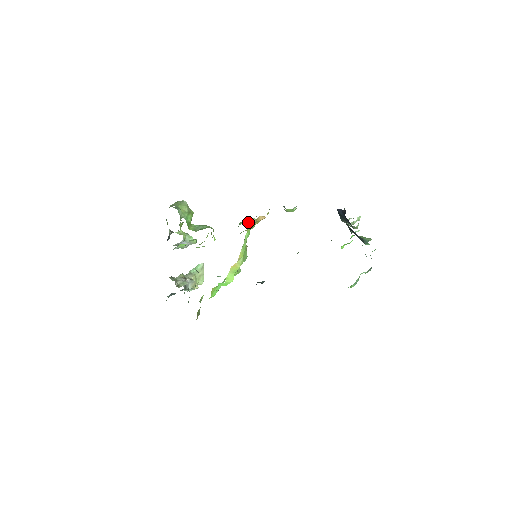
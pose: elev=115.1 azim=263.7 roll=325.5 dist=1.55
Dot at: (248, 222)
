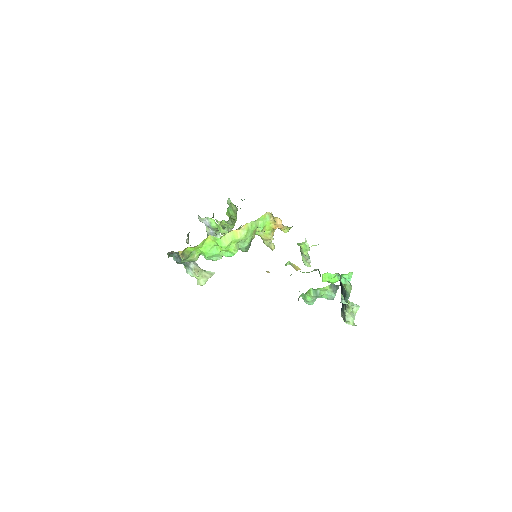
Dot at: occluded
